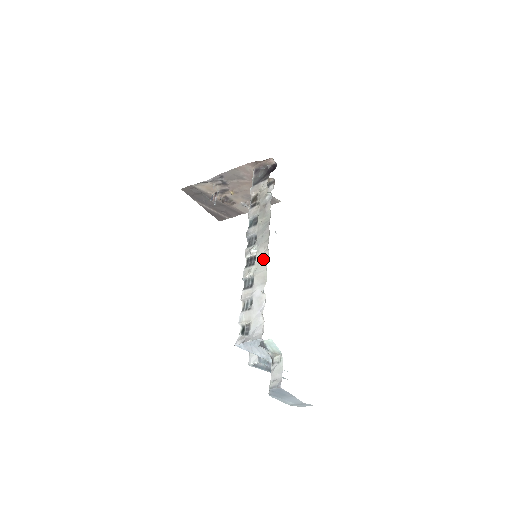
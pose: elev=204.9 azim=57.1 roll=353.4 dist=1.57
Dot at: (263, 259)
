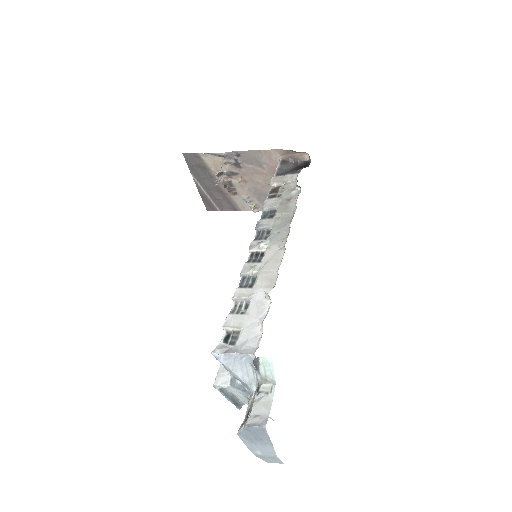
Dot at: (275, 258)
